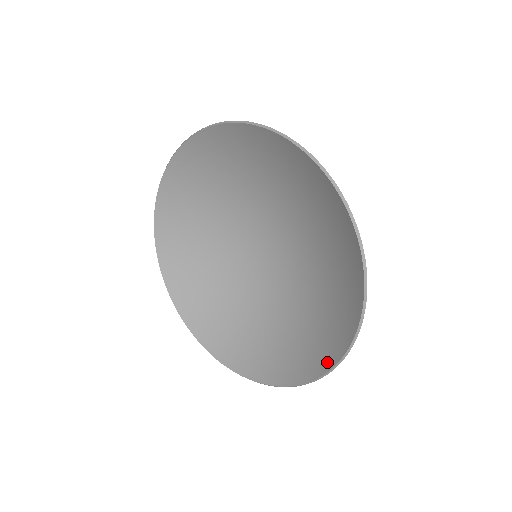
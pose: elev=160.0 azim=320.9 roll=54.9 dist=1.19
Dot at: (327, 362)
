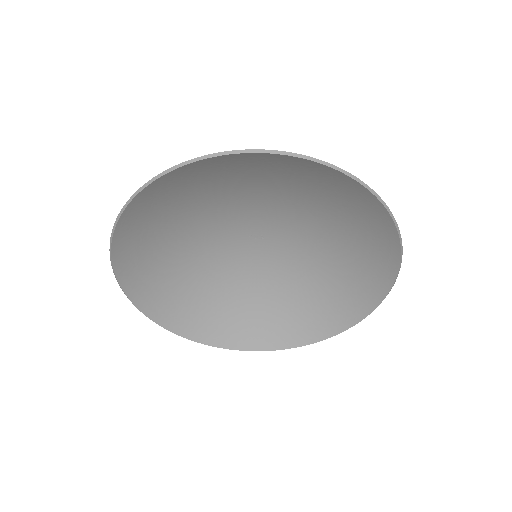
Dot at: (382, 286)
